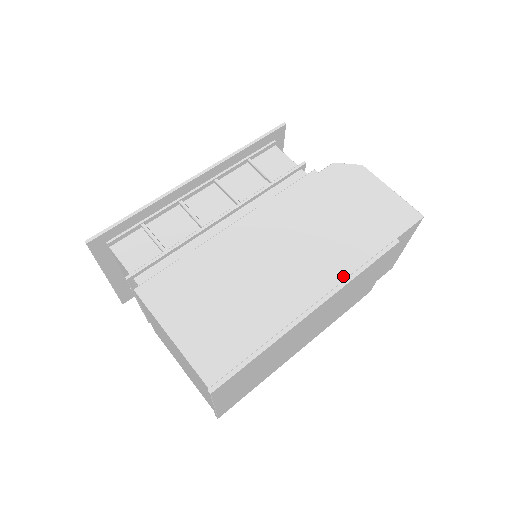
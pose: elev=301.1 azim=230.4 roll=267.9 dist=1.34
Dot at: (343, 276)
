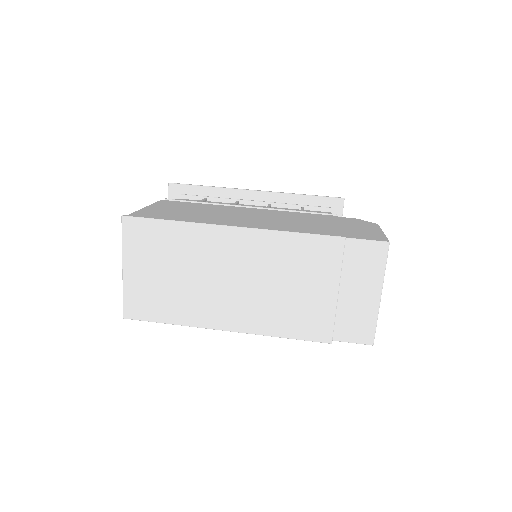
Dot at: occluded
